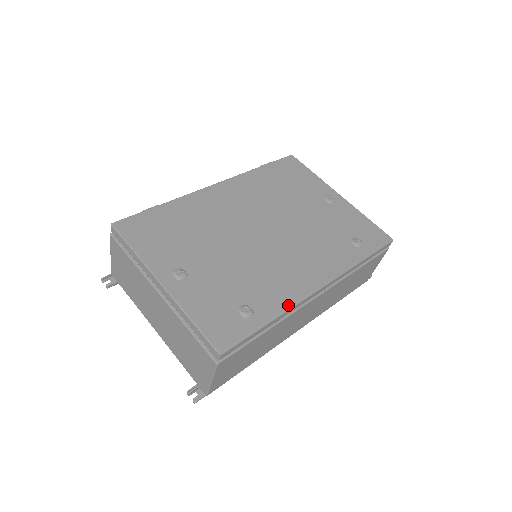
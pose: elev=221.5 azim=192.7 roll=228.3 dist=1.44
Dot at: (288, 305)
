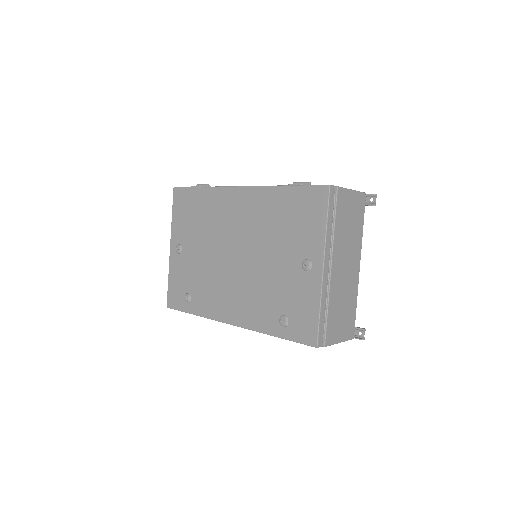
Dot at: (206, 315)
